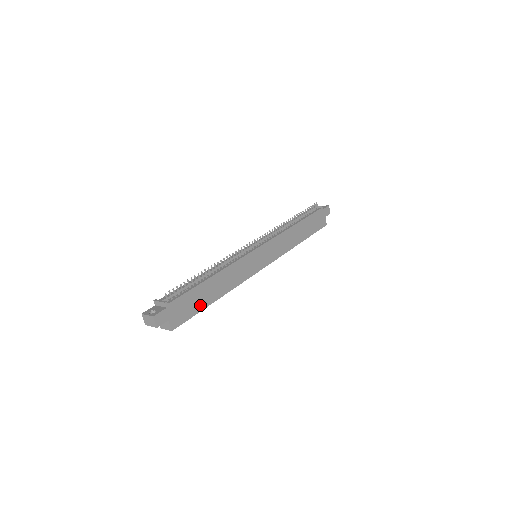
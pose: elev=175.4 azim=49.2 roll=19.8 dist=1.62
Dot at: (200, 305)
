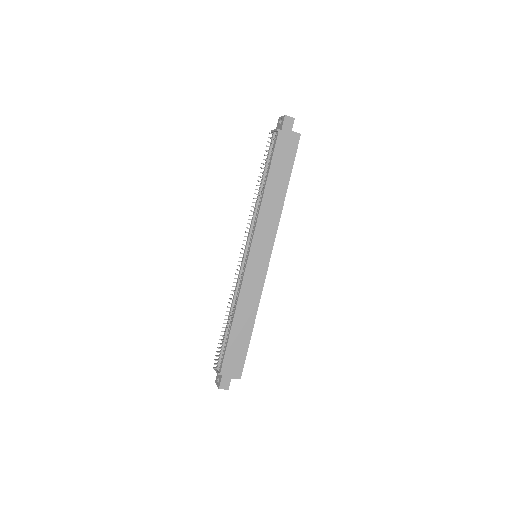
Dot at: (244, 346)
